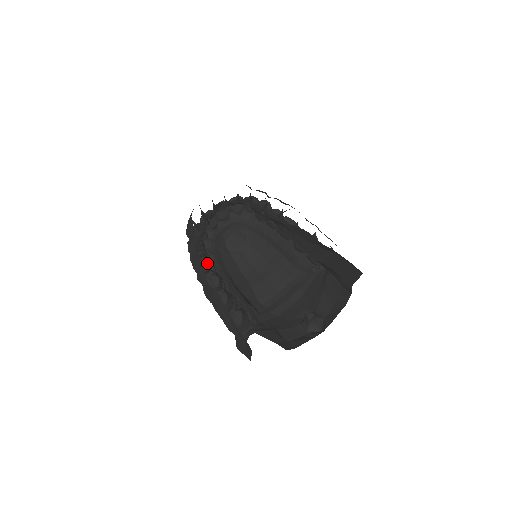
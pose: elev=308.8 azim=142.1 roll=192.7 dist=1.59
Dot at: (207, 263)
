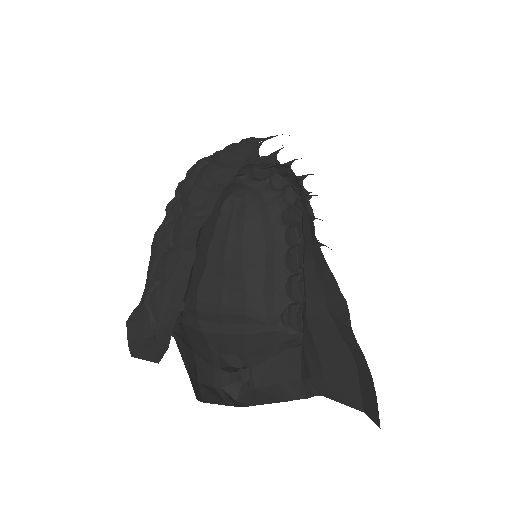
Dot at: occluded
